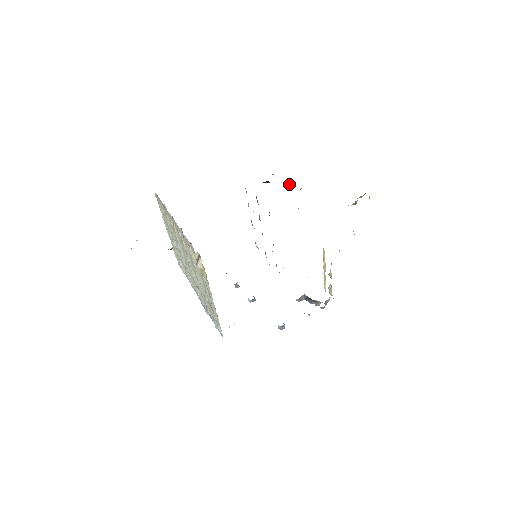
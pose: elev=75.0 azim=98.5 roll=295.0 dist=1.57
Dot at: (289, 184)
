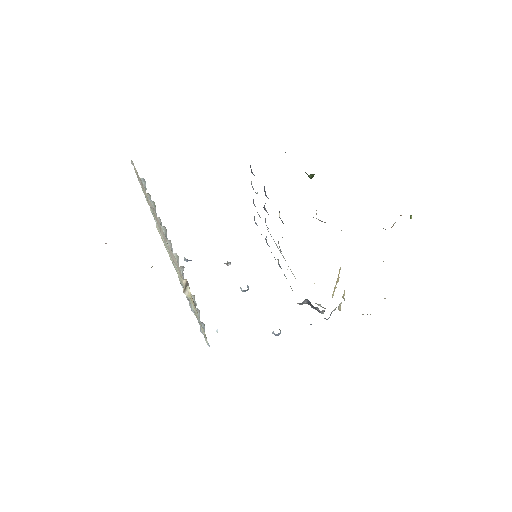
Dot at: (309, 175)
